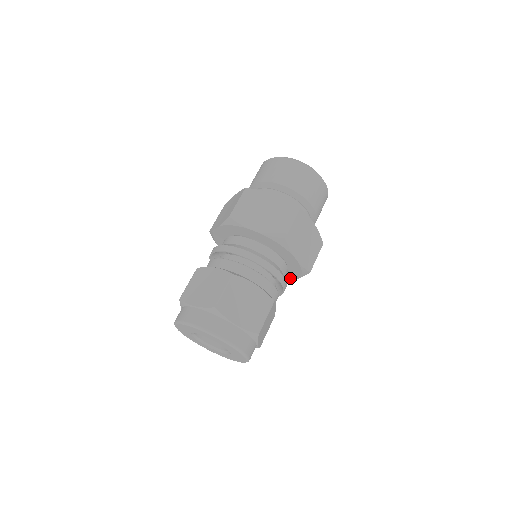
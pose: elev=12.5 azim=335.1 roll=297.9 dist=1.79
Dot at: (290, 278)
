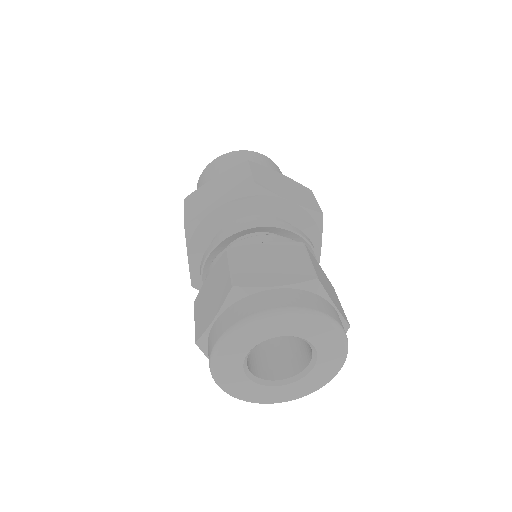
Dot at: occluded
